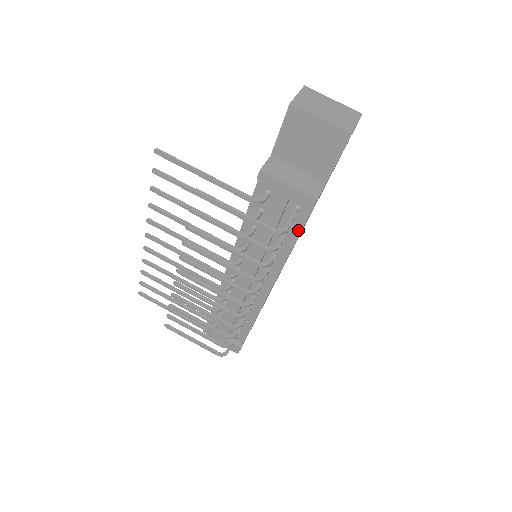
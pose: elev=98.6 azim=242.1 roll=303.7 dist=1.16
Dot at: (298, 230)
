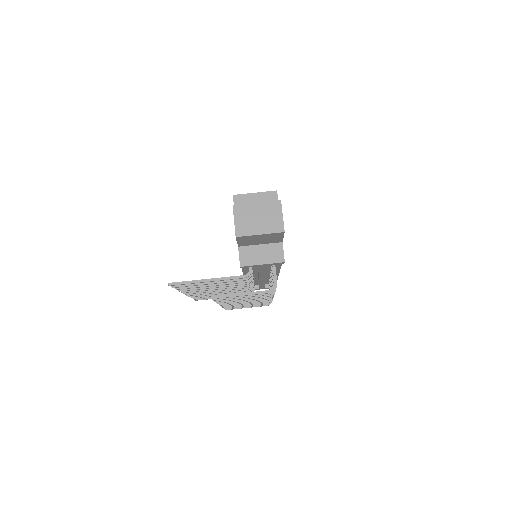
Dot at: occluded
